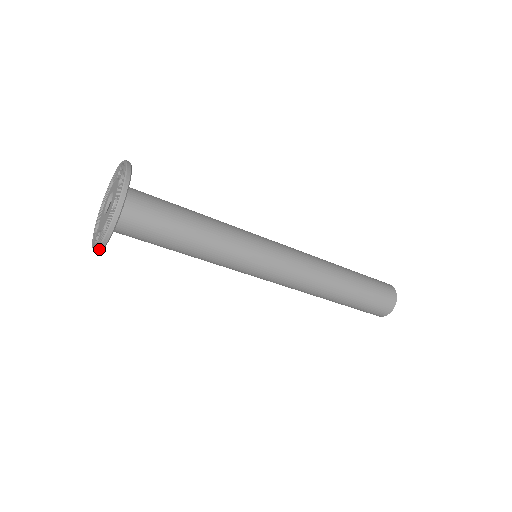
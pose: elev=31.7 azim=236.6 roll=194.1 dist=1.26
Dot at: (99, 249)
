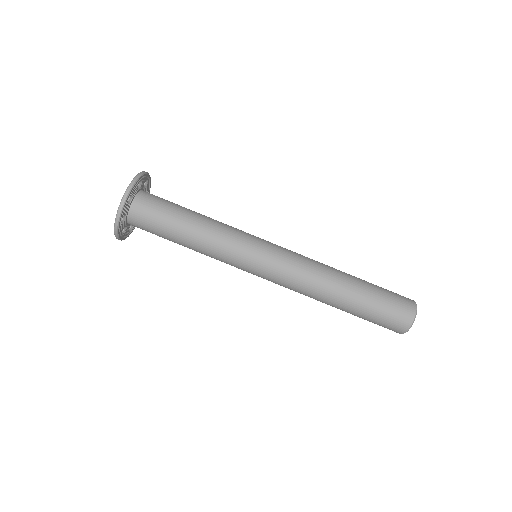
Dot at: (119, 212)
